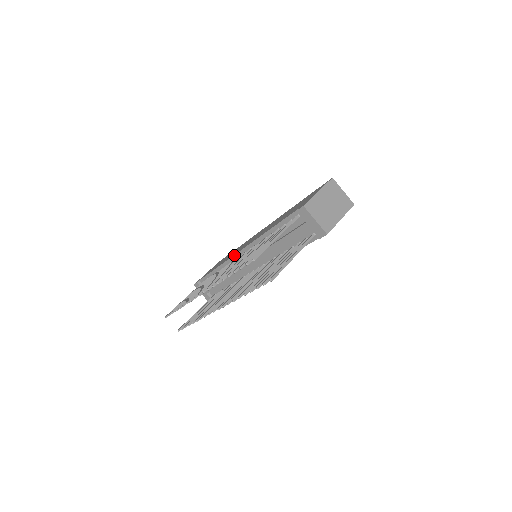
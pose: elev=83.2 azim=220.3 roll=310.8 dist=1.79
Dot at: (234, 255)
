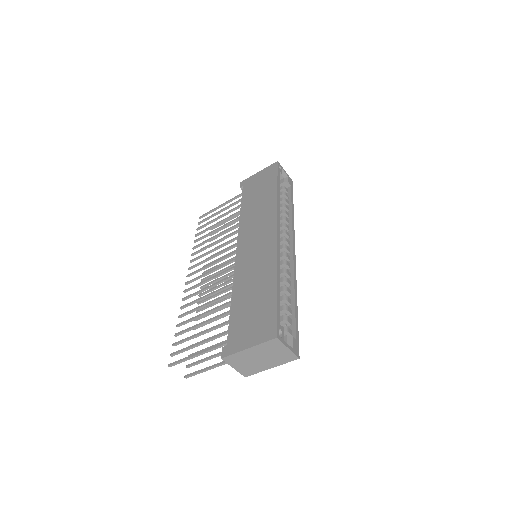
Dot at: (237, 242)
